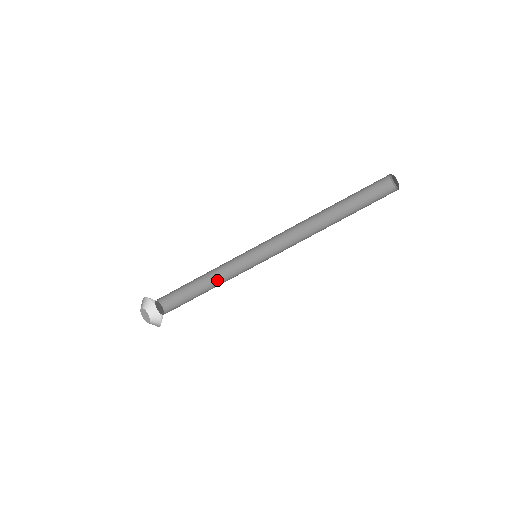
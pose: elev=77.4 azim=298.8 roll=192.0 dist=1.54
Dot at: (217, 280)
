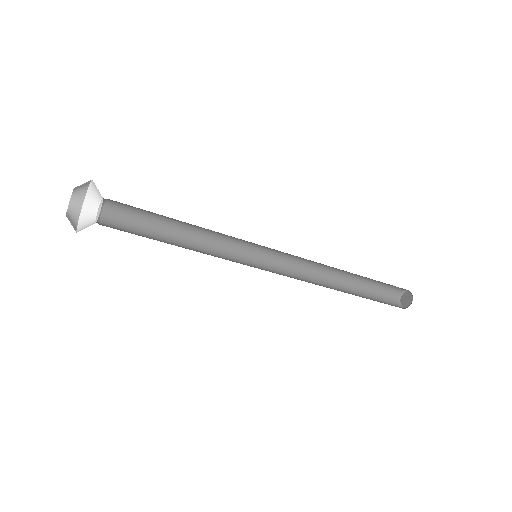
Dot at: (191, 243)
